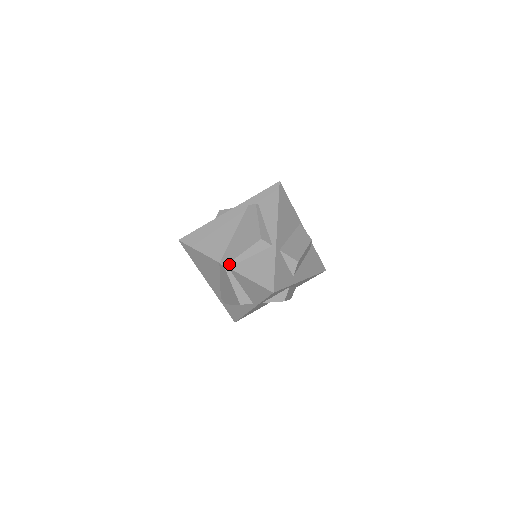
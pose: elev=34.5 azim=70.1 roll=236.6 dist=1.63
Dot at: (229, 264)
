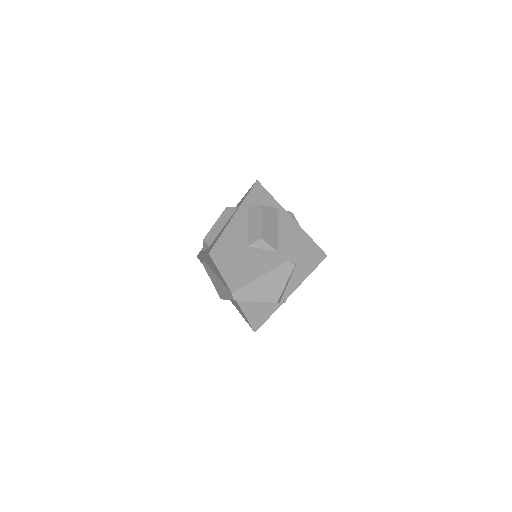
Dot at: (239, 300)
